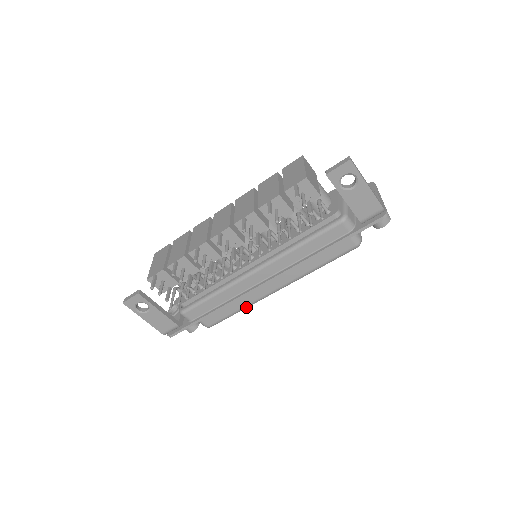
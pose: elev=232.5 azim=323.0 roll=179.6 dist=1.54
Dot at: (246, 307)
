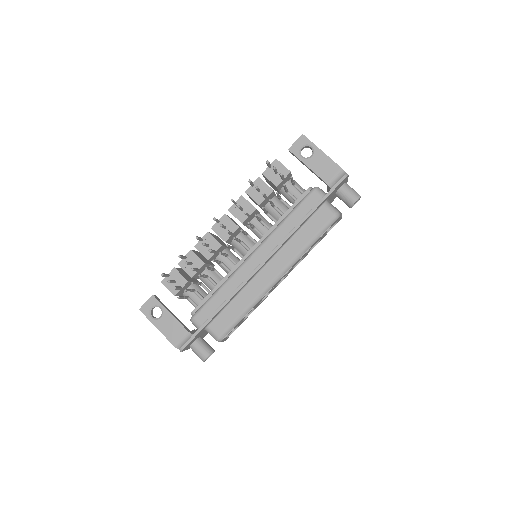
Dot at: (252, 305)
